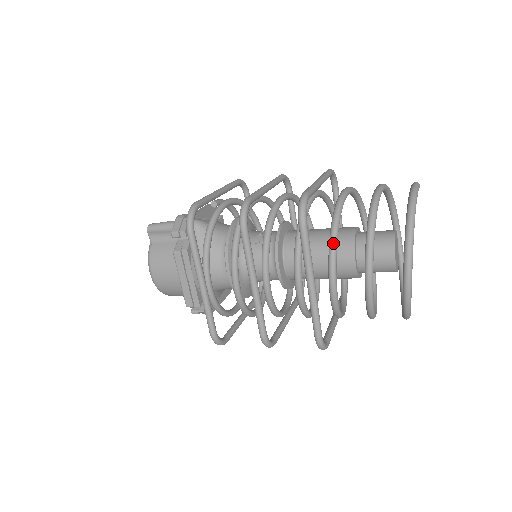
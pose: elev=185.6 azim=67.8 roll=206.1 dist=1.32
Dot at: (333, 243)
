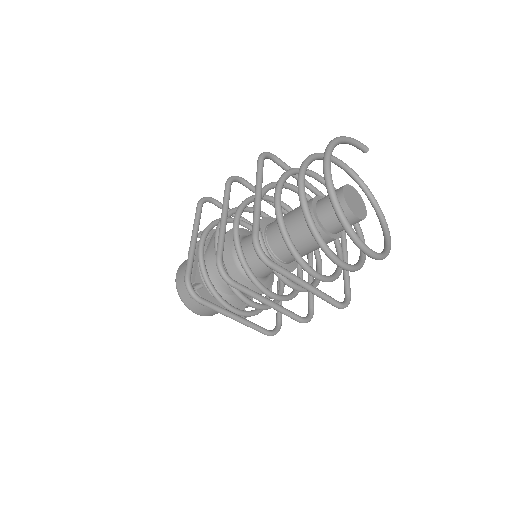
Dot at: (283, 174)
